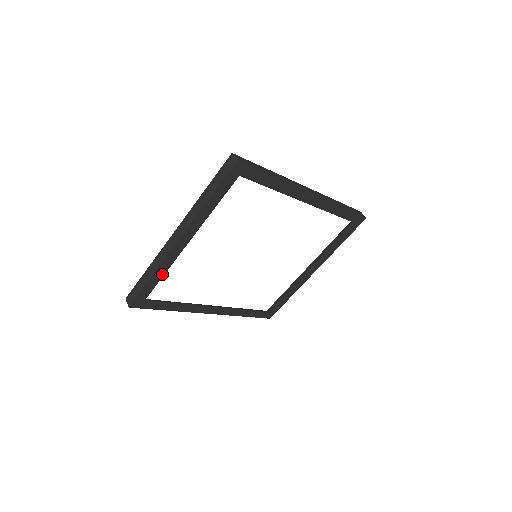
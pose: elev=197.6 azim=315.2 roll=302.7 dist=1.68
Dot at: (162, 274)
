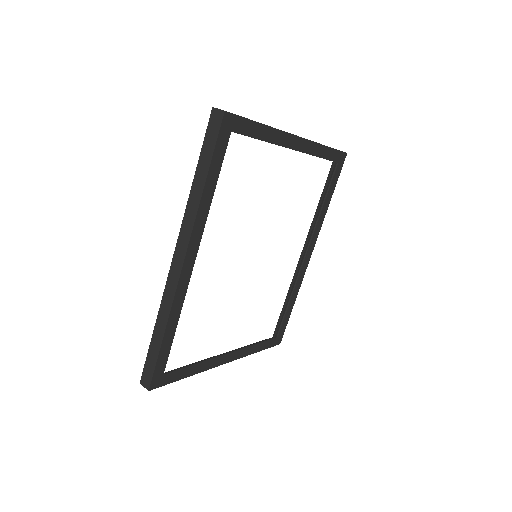
Dot at: (265, 138)
